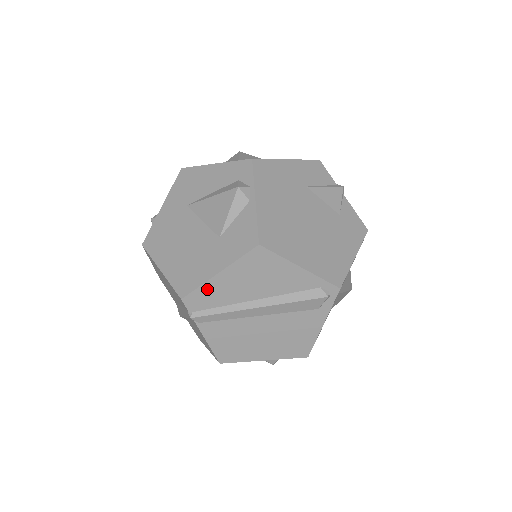
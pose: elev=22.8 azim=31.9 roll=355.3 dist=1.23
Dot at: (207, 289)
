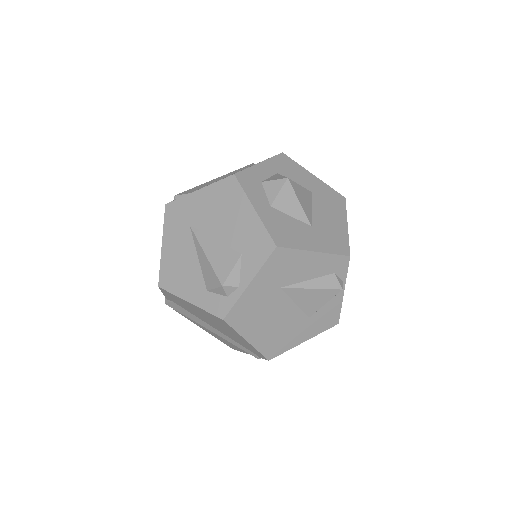
Dot at: occluded
